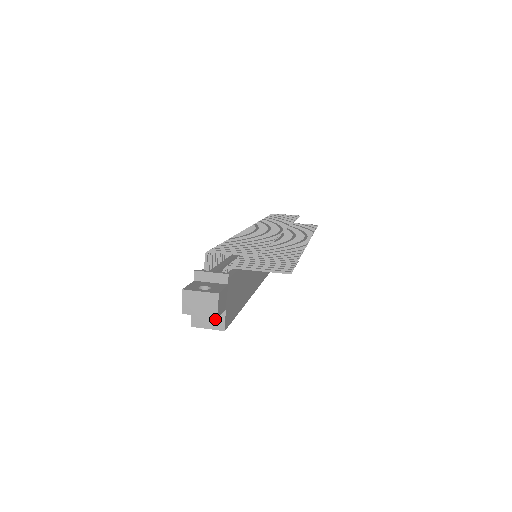
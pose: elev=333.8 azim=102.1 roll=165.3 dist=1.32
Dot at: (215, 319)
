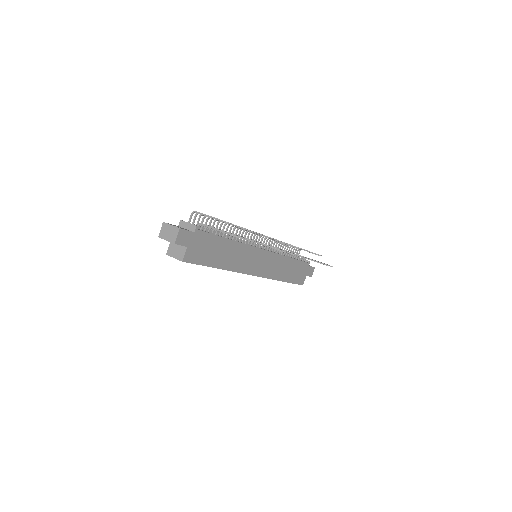
Dot at: (180, 252)
